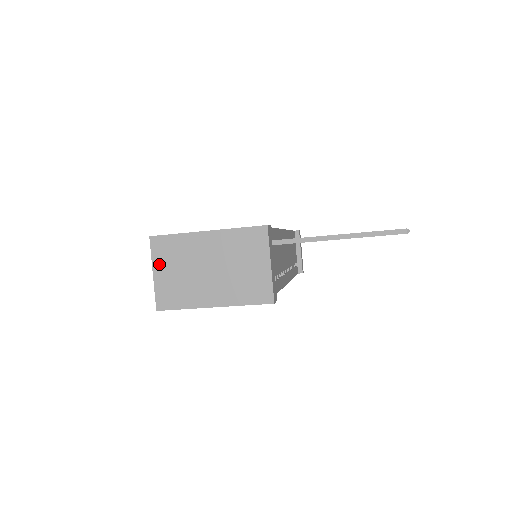
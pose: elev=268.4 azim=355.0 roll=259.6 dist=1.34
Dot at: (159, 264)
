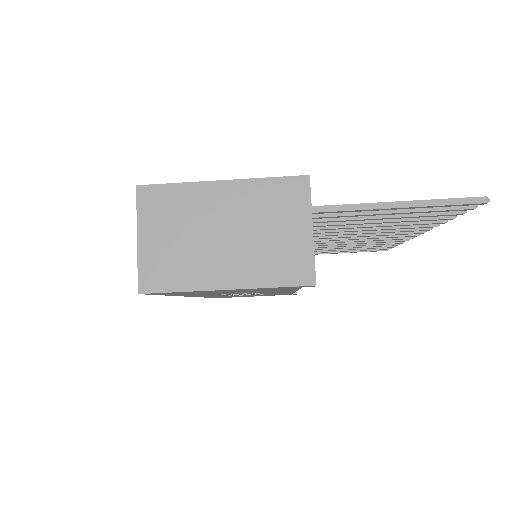
Dot at: (148, 225)
